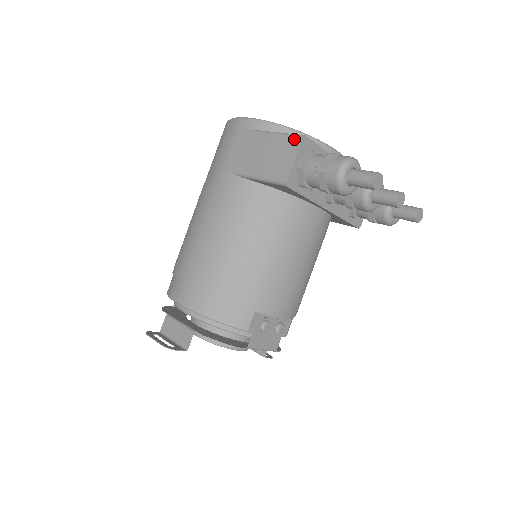
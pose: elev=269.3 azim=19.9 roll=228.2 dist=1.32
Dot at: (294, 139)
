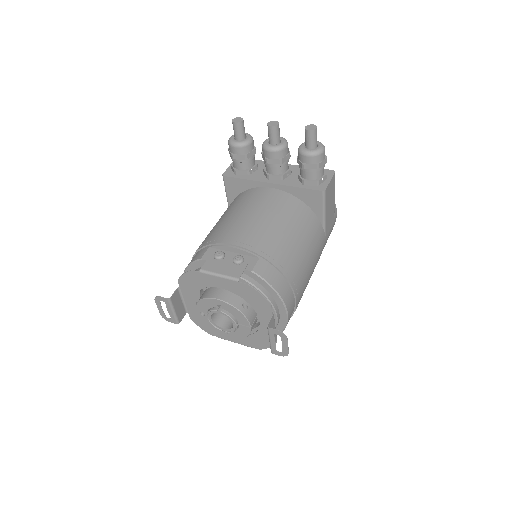
Dot at: occluded
